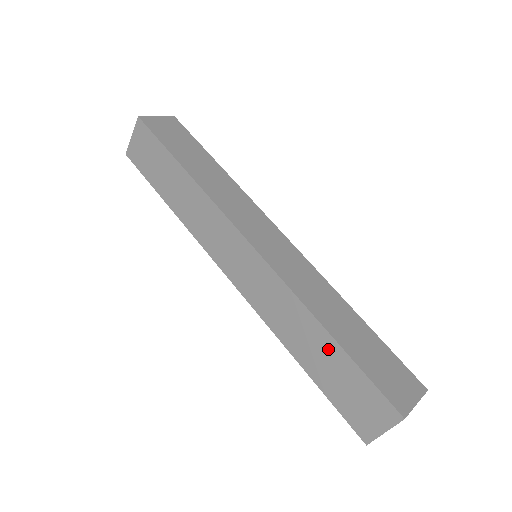
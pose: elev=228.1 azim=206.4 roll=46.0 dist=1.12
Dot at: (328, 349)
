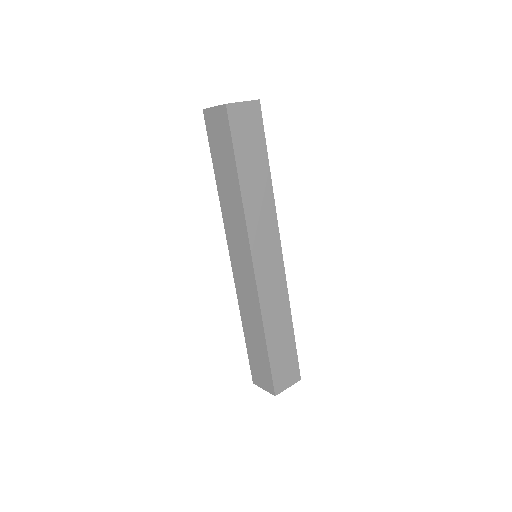
Dot at: (261, 343)
